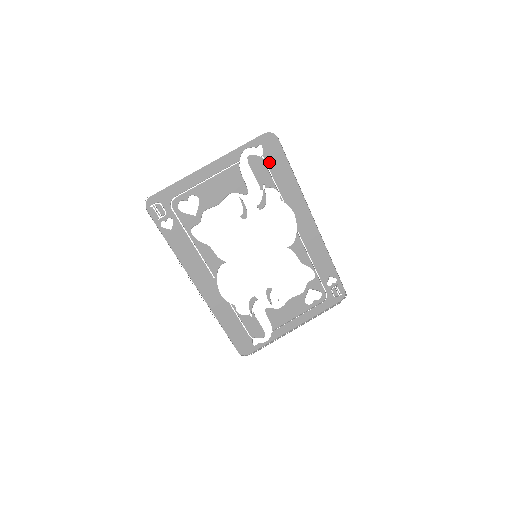
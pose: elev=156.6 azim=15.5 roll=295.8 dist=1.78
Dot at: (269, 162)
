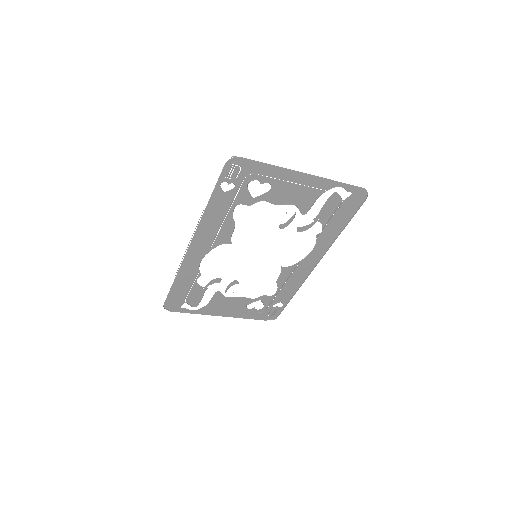
Dot at: (341, 207)
